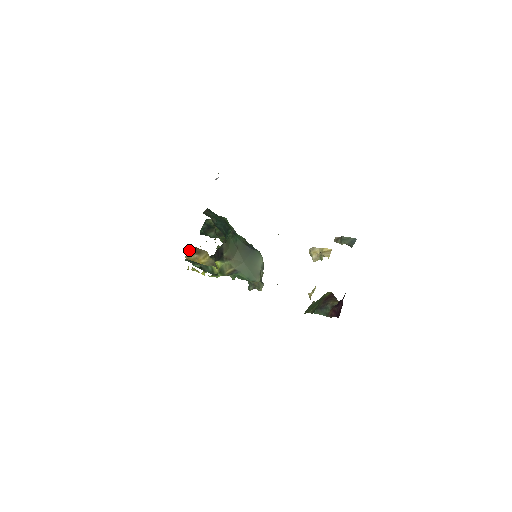
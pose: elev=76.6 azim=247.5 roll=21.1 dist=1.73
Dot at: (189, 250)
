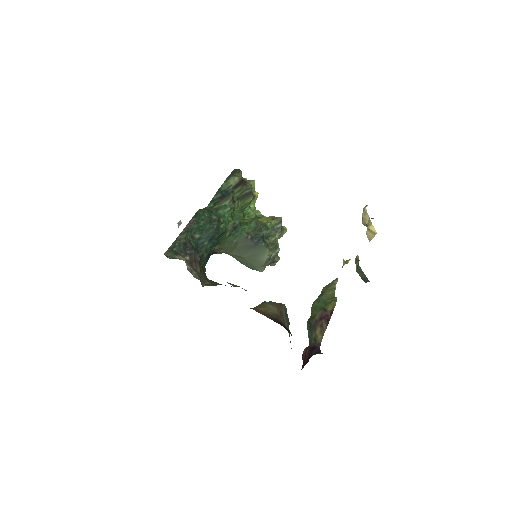
Dot at: occluded
